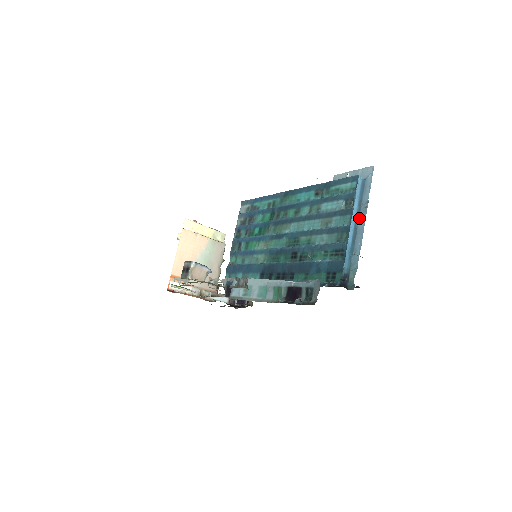
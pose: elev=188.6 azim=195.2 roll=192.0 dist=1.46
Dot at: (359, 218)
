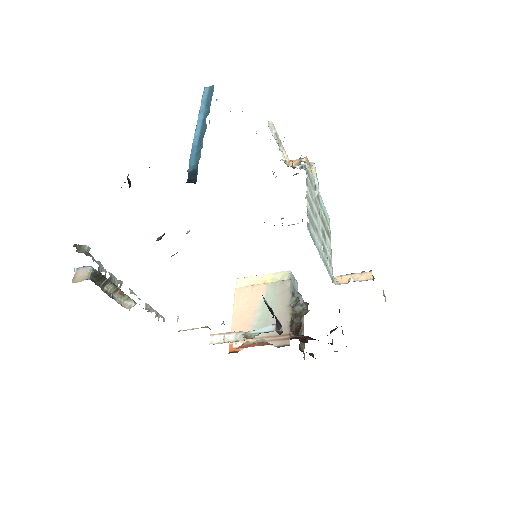
Dot at: occluded
